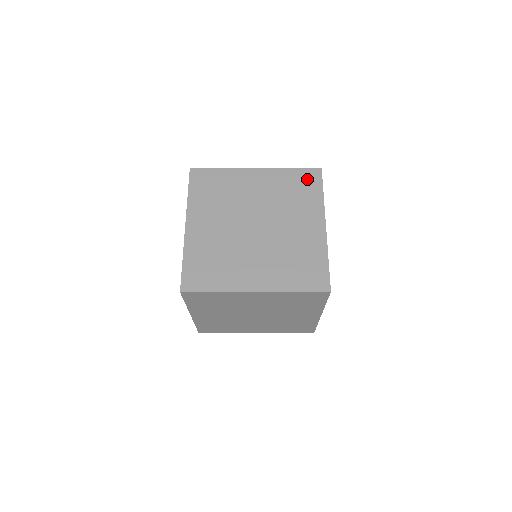
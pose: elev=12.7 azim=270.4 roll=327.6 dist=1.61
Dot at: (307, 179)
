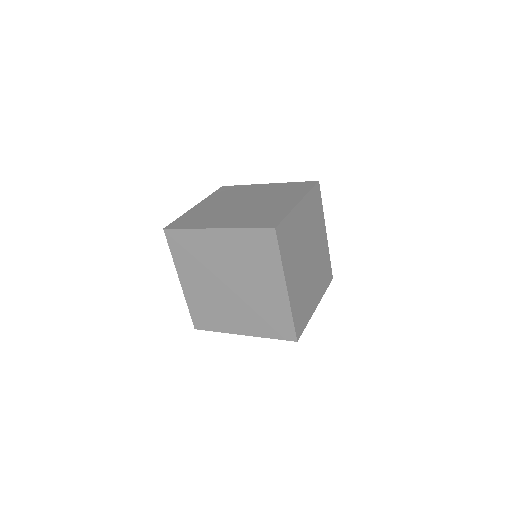
Dot at: (263, 241)
